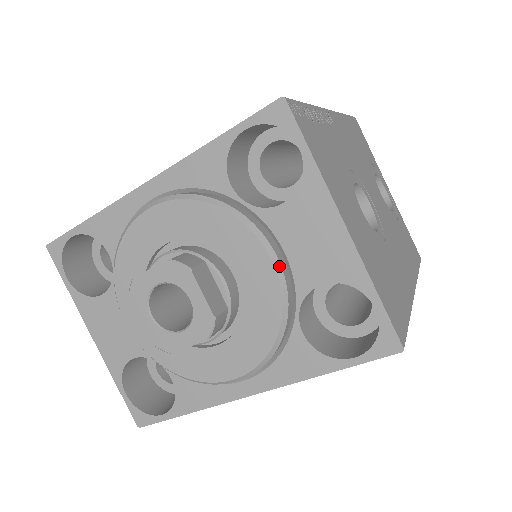
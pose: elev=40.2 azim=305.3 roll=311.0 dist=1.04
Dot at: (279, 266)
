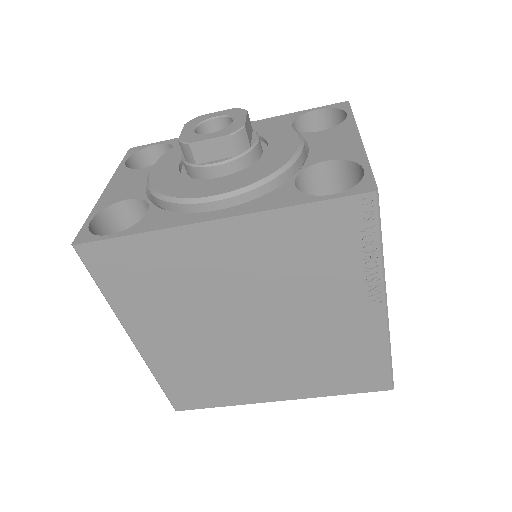
Dot at: (302, 144)
